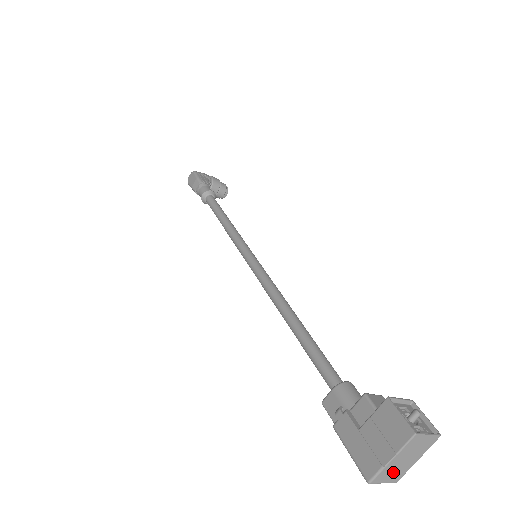
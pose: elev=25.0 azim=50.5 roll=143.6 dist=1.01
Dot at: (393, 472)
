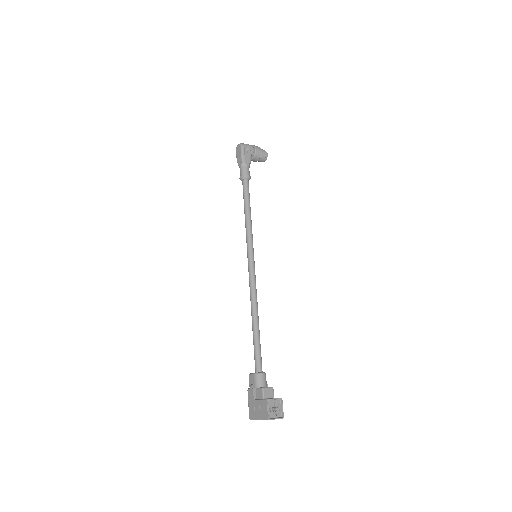
Dot at: occluded
